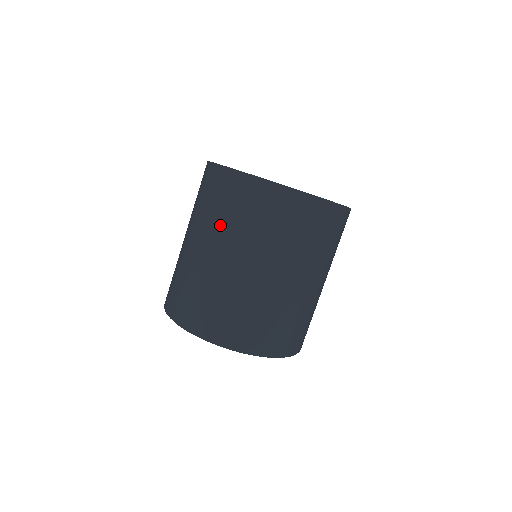
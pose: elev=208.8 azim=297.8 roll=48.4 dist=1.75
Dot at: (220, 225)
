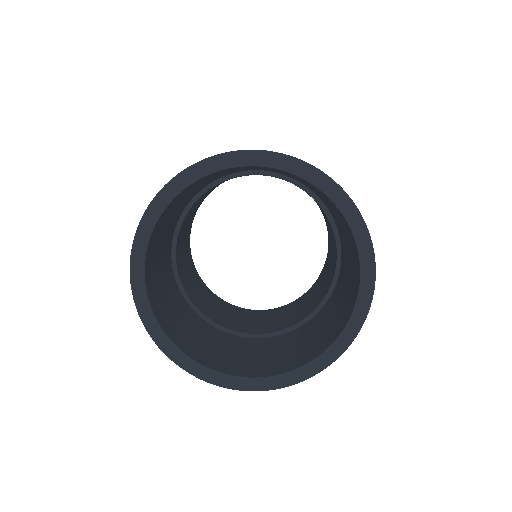
Dot at: occluded
